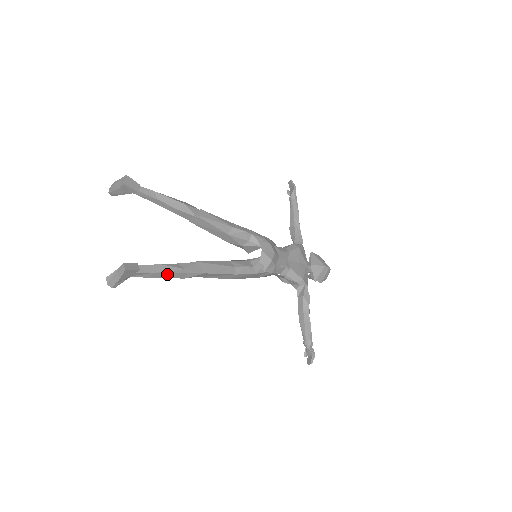
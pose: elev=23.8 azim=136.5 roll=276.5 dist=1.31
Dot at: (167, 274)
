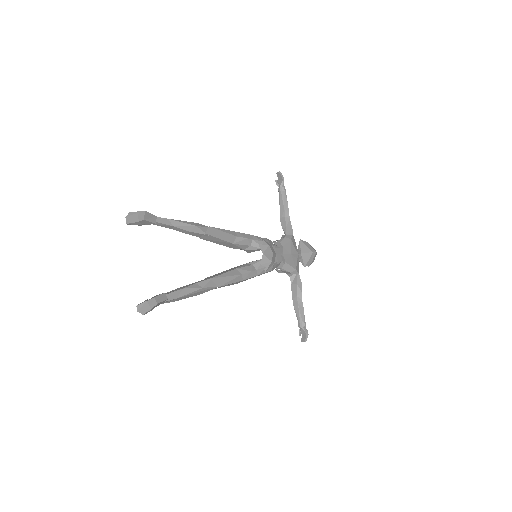
Dot at: (188, 295)
